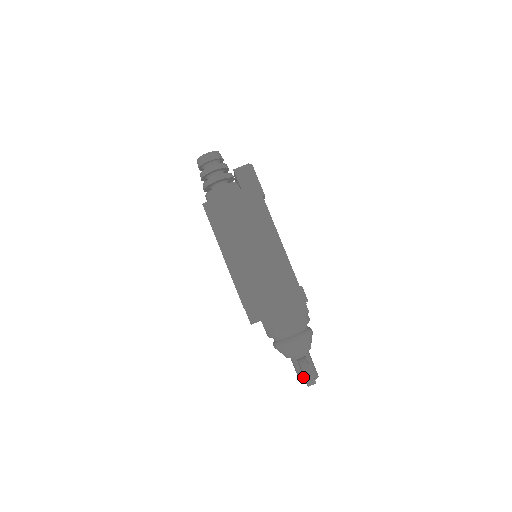
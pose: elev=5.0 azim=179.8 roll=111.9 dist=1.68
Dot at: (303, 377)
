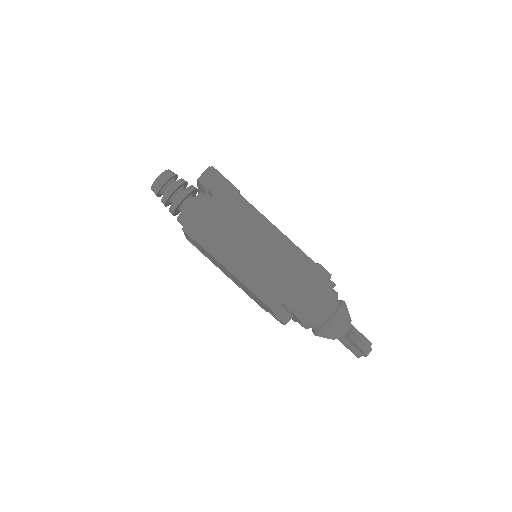
Dot at: (358, 350)
